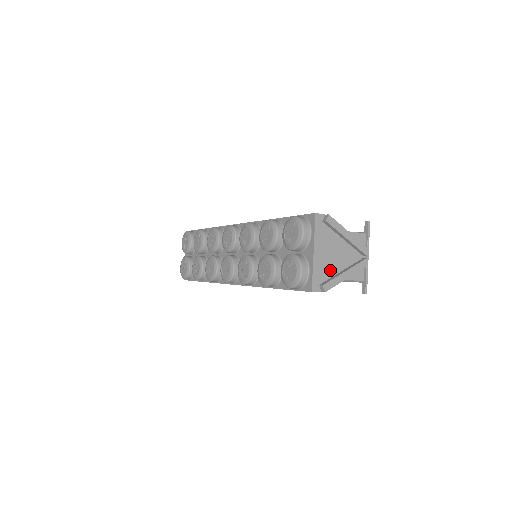
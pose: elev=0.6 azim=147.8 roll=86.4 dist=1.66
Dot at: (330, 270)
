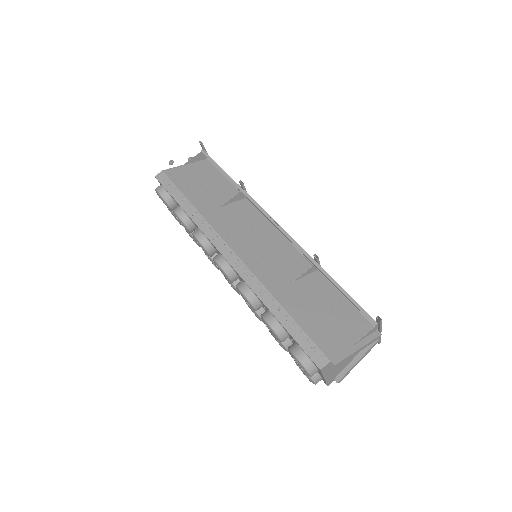
Dot at: (342, 368)
